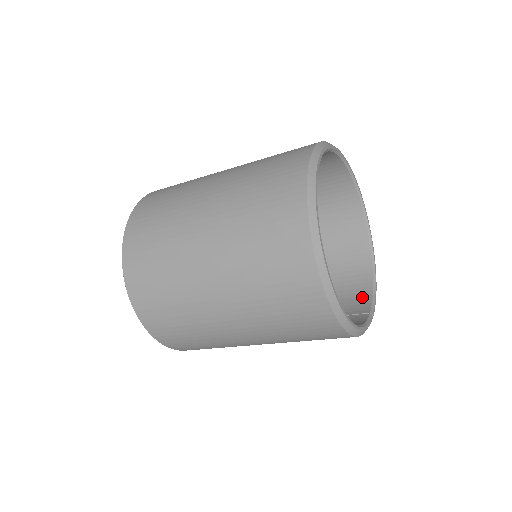
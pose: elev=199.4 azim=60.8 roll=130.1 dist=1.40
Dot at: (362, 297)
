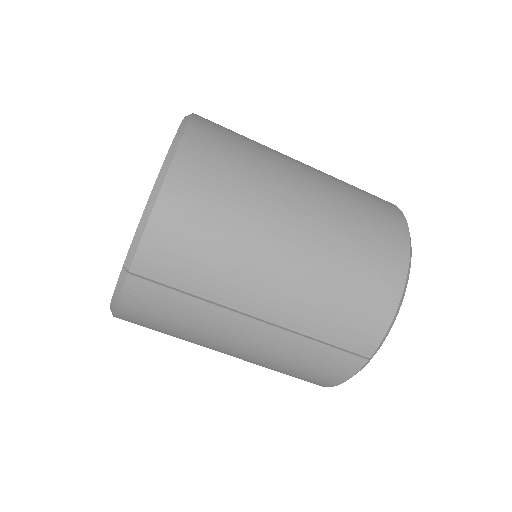
Dot at: occluded
